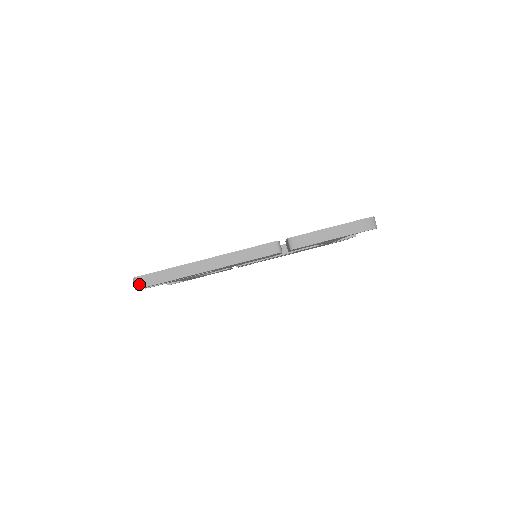
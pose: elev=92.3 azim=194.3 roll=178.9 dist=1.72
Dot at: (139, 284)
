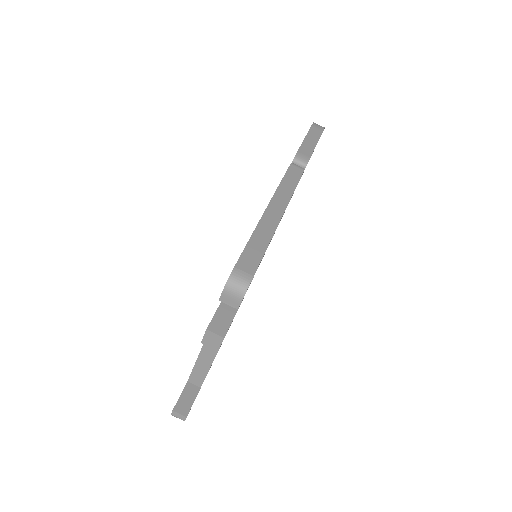
Dot at: (244, 278)
